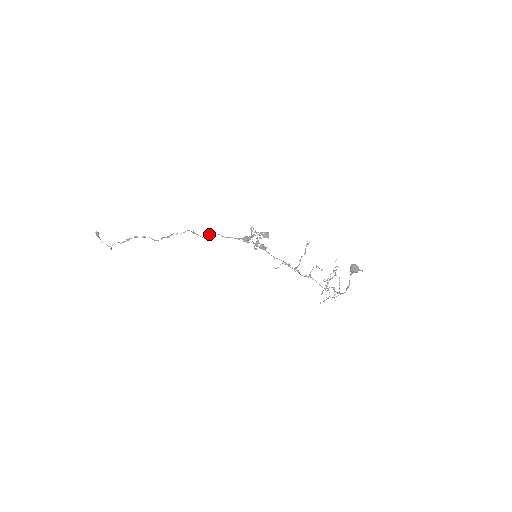
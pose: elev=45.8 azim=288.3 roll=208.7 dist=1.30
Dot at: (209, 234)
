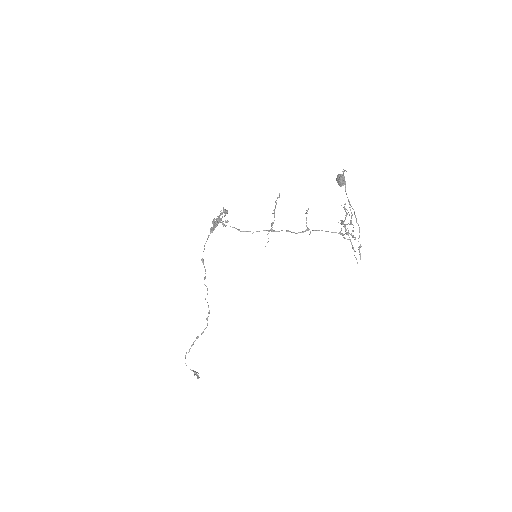
Dot at: (201, 260)
